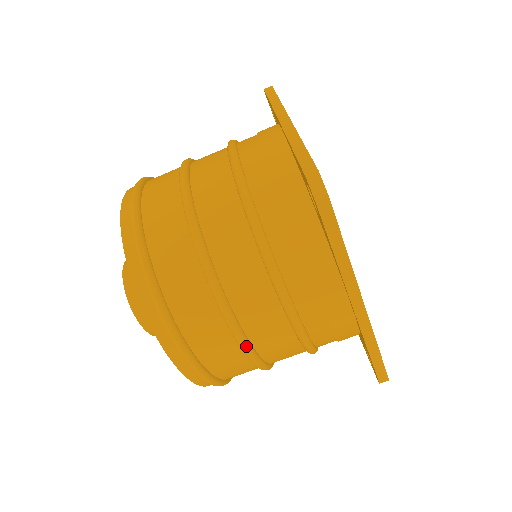
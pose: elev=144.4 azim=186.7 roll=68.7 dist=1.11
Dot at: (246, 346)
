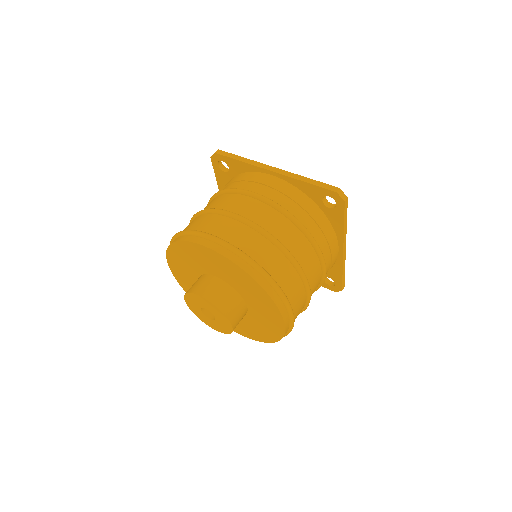
Dot at: occluded
